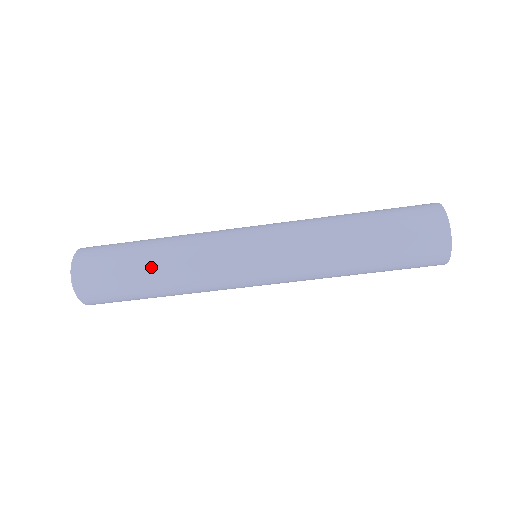
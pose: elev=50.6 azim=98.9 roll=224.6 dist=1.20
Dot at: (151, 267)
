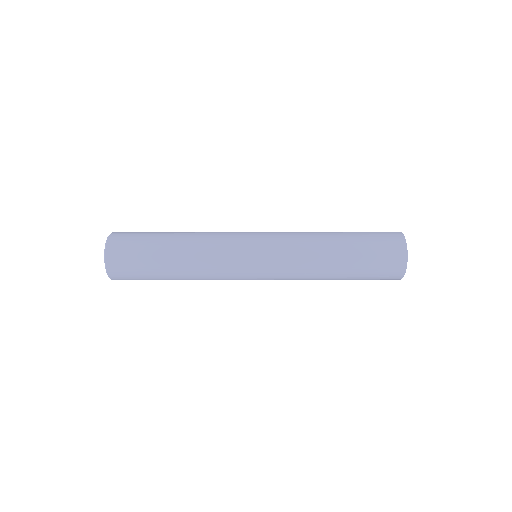
Dot at: (173, 253)
